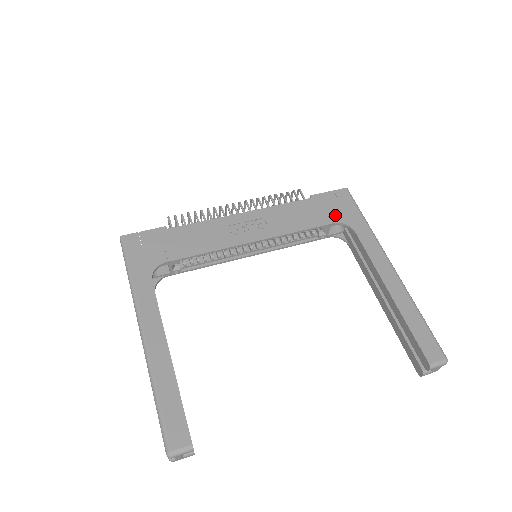
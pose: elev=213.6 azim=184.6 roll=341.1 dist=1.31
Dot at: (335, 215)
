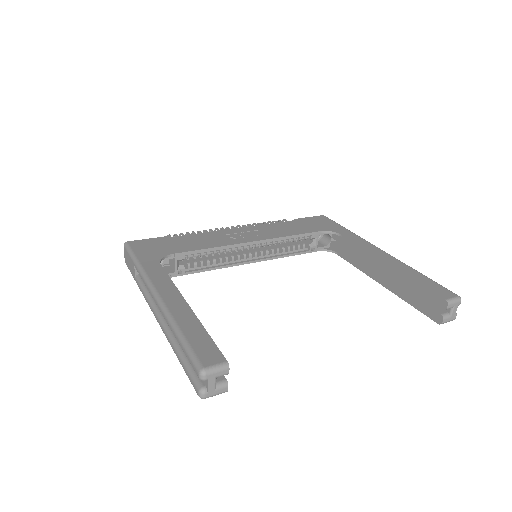
Dot at: (320, 227)
